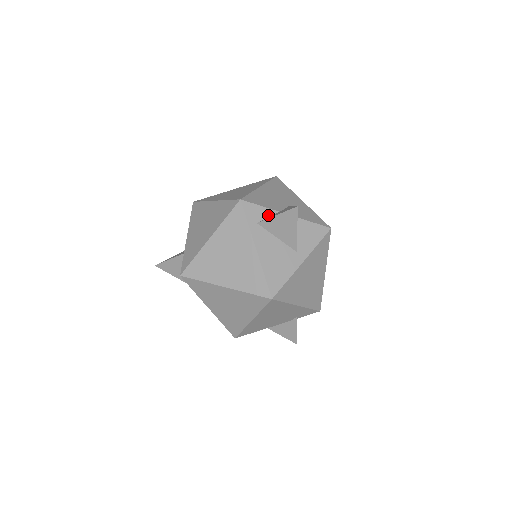
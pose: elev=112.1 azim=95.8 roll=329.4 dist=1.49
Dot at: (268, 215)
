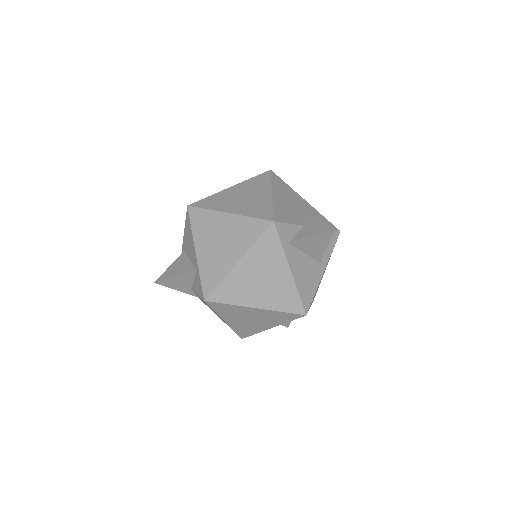
Dot at: (296, 232)
